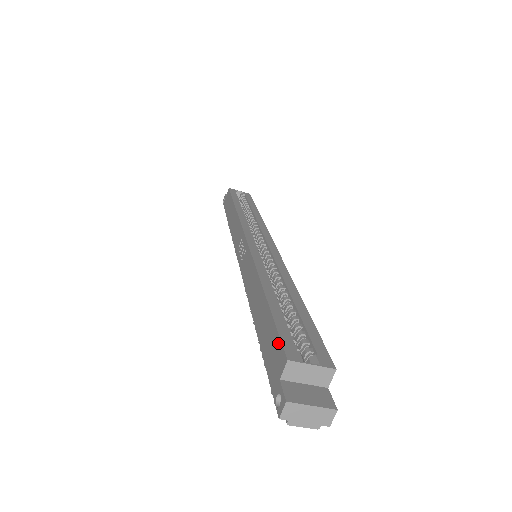
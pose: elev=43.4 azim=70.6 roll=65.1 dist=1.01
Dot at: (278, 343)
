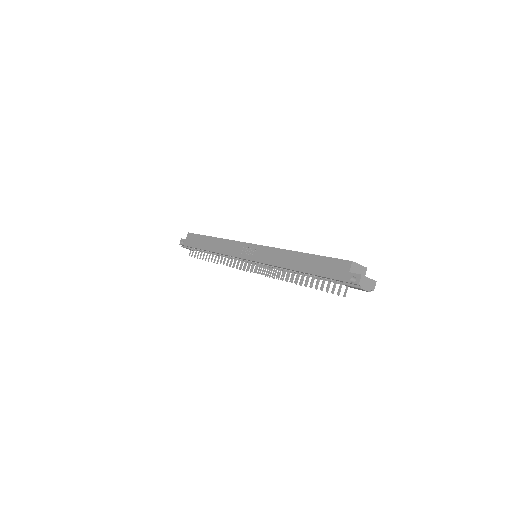
Dot at: (338, 261)
